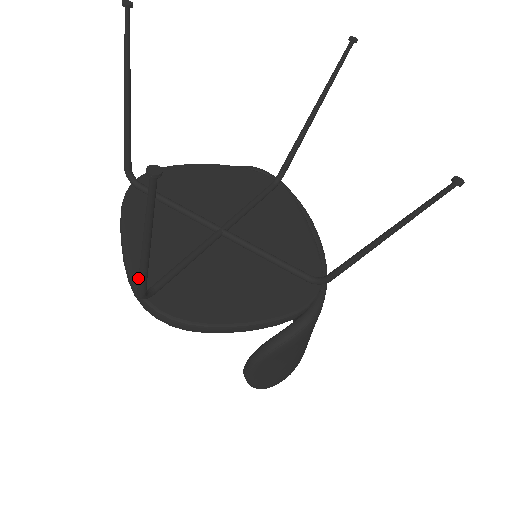
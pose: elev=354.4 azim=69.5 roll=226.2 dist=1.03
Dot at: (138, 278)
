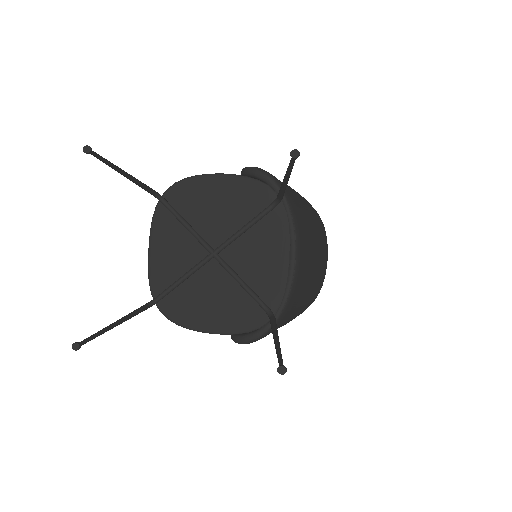
Dot at: occluded
